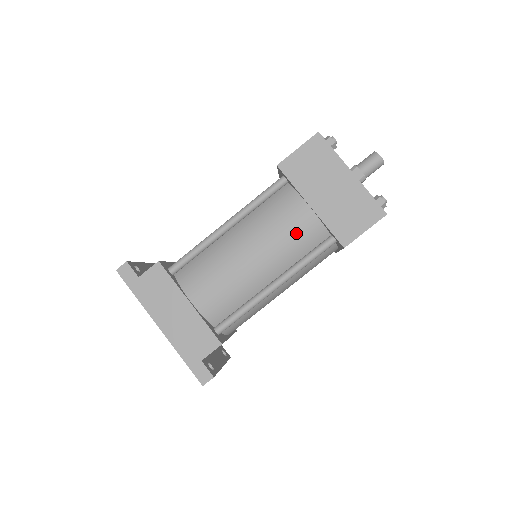
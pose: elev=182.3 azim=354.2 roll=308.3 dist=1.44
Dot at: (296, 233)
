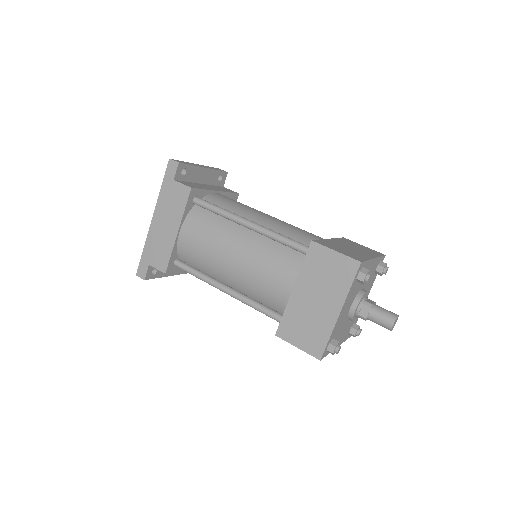
Dot at: (268, 288)
